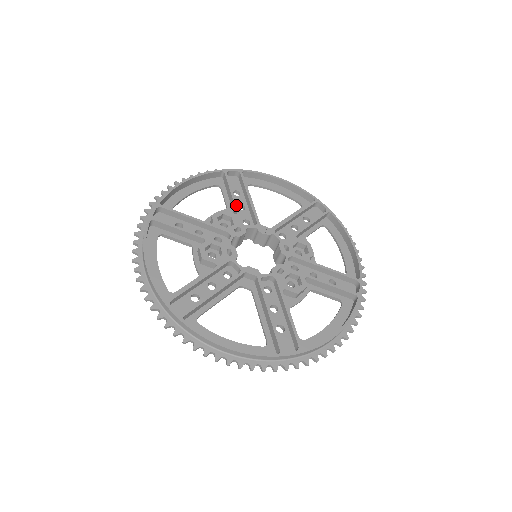
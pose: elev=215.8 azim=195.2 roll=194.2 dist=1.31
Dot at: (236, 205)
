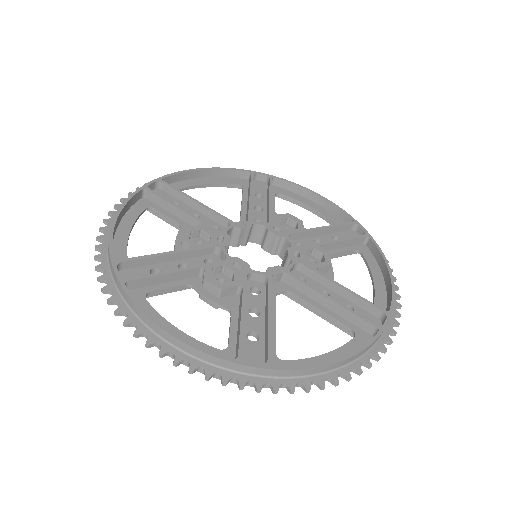
Dot at: (192, 215)
